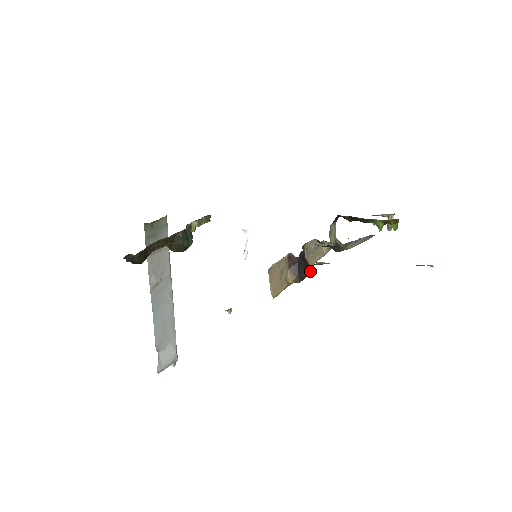
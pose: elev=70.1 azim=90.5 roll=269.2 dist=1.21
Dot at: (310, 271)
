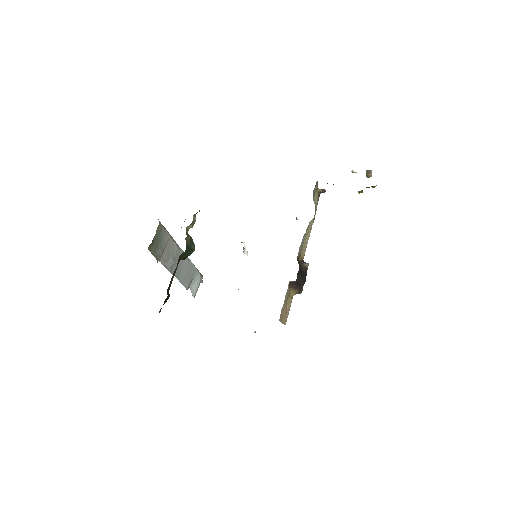
Dot at: (306, 273)
